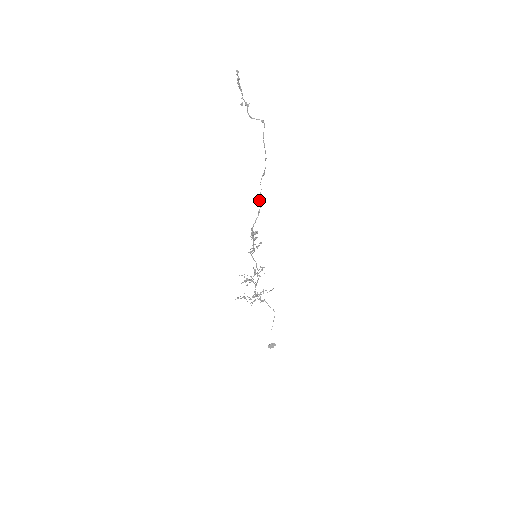
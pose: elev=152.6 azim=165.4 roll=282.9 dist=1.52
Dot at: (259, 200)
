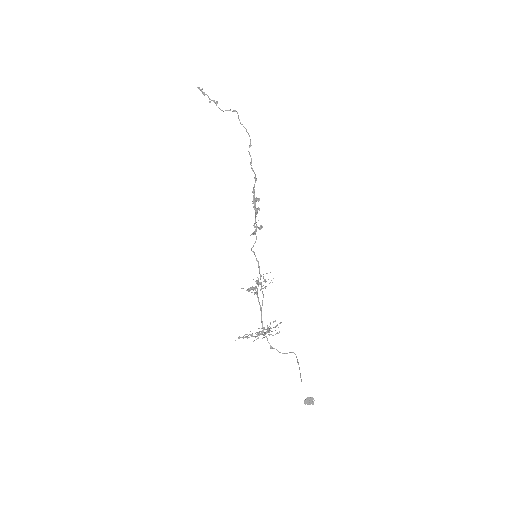
Dot at: occluded
